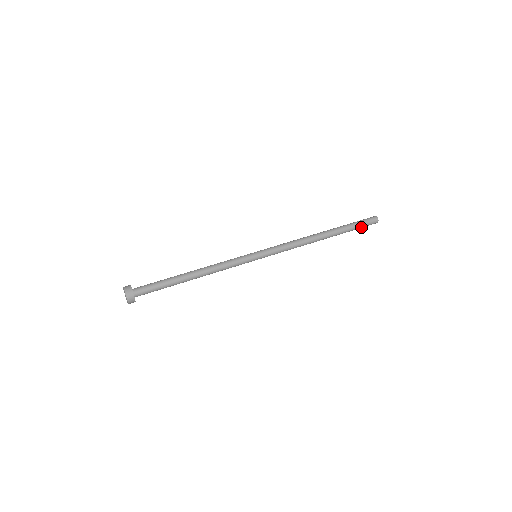
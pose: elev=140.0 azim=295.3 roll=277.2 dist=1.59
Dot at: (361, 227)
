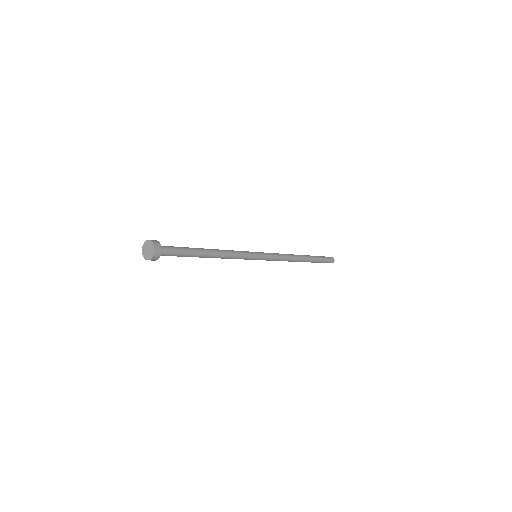
Dot at: (323, 262)
